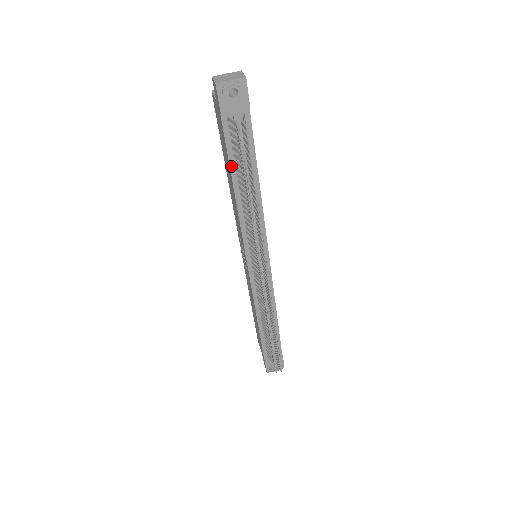
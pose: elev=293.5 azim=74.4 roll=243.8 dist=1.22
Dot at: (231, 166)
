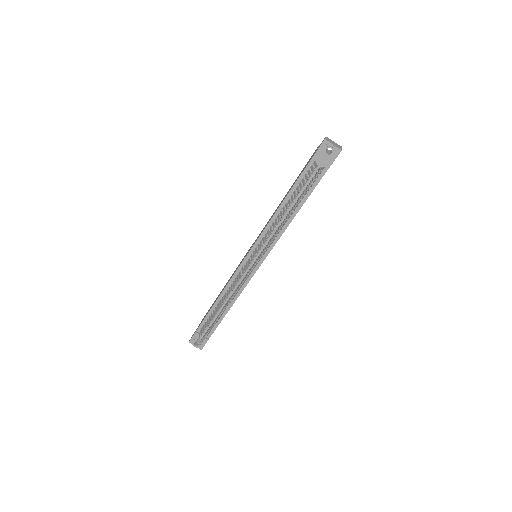
Dot at: (293, 188)
